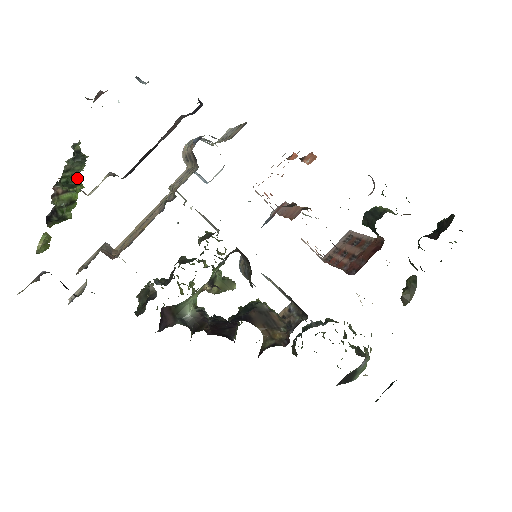
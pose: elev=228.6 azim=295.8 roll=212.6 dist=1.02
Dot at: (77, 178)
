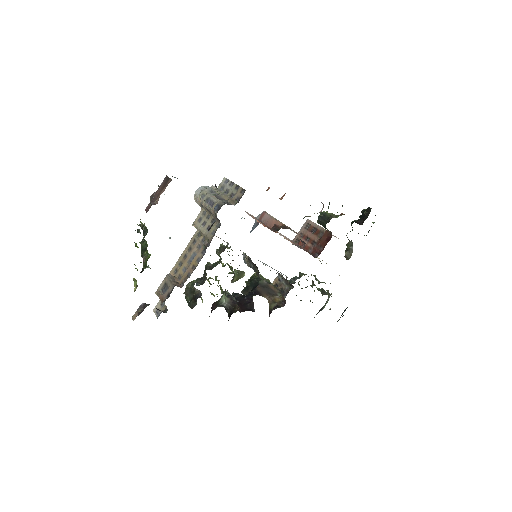
Dot at: (145, 242)
